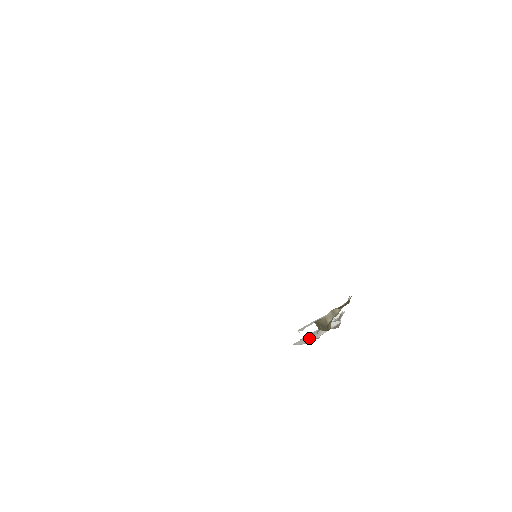
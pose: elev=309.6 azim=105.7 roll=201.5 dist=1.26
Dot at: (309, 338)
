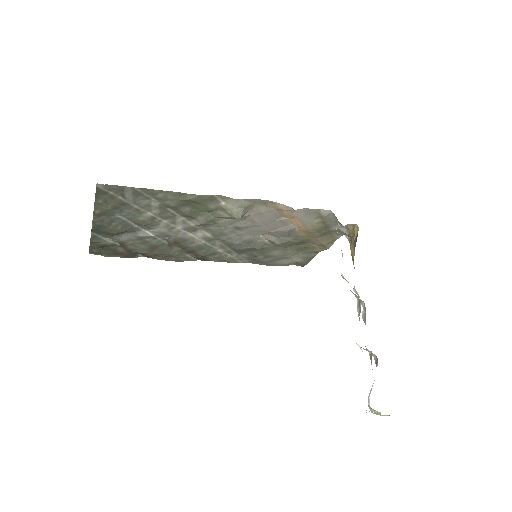
Dot at: occluded
